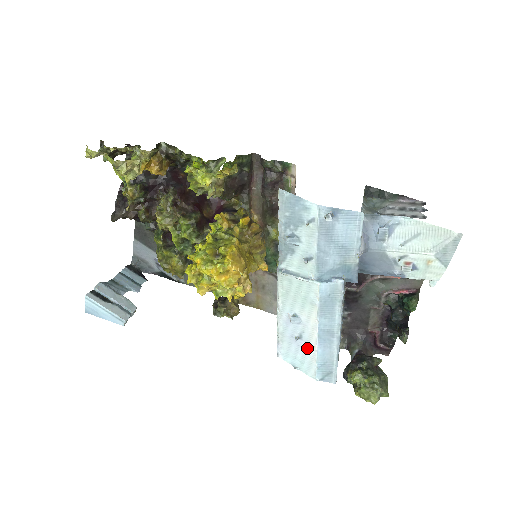
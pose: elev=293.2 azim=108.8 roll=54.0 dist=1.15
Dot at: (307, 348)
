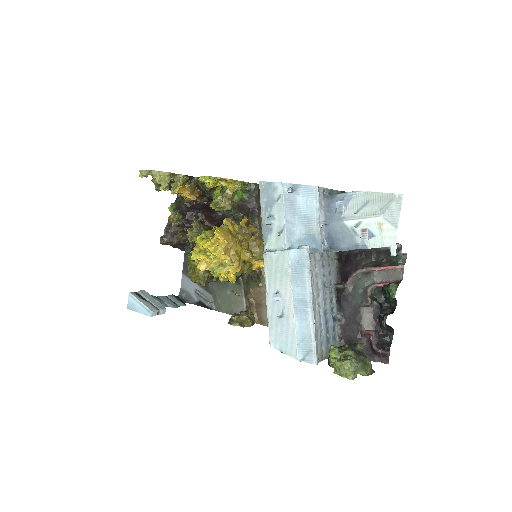
Dot at: (288, 324)
